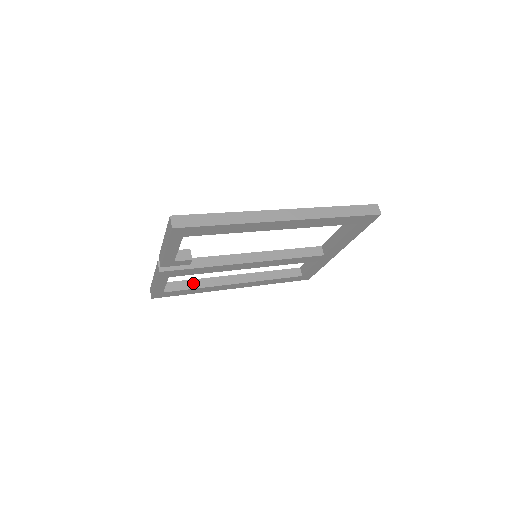
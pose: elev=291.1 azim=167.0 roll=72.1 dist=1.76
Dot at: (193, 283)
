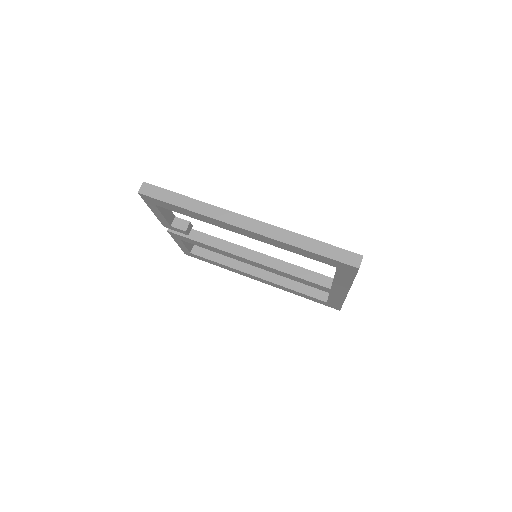
Dot at: (218, 257)
